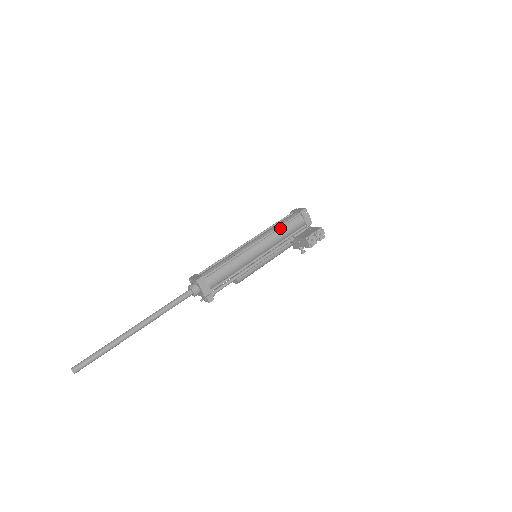
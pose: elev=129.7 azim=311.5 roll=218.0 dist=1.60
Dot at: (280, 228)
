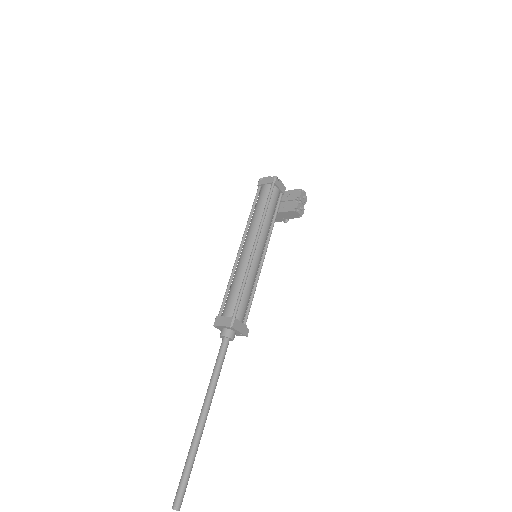
Dot at: (265, 213)
